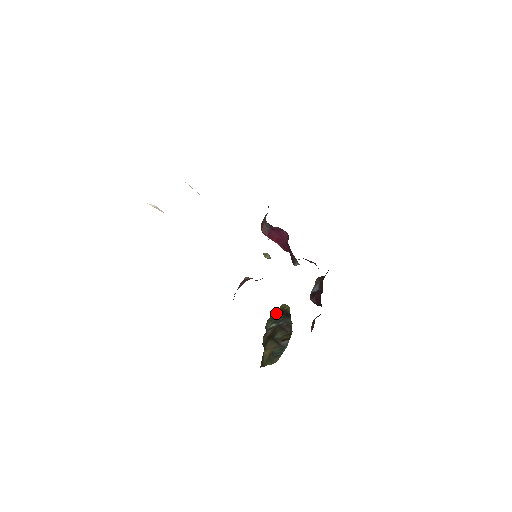
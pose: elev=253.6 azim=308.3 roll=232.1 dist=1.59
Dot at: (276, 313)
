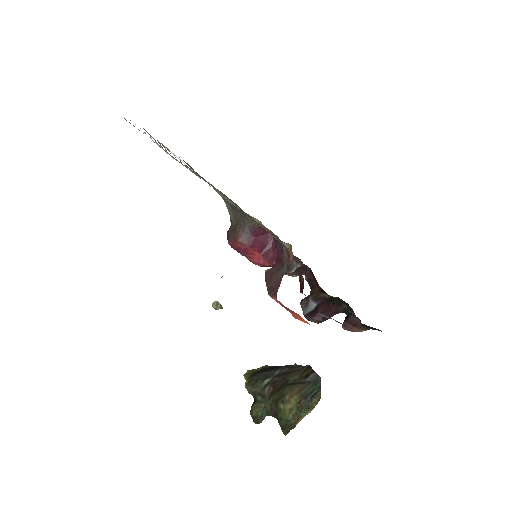
Dot at: occluded
